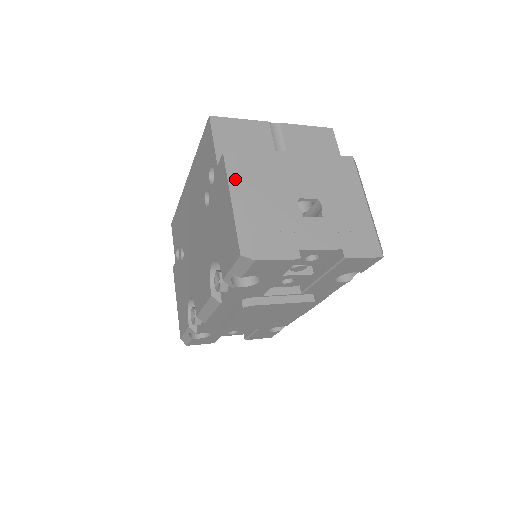
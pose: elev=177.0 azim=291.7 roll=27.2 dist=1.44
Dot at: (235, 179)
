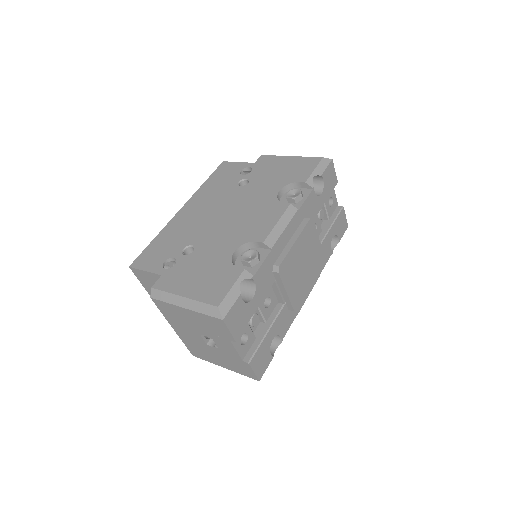
Dot at: occluded
